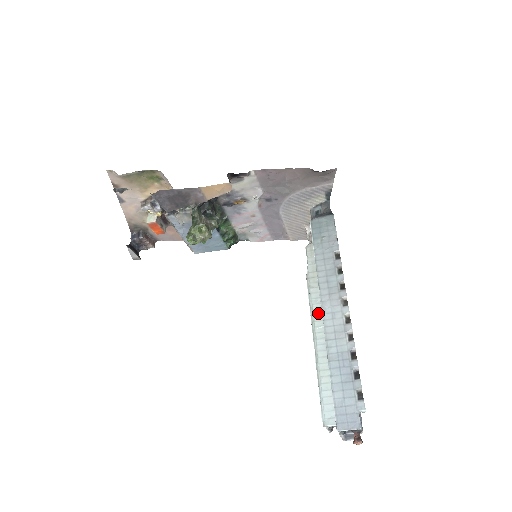
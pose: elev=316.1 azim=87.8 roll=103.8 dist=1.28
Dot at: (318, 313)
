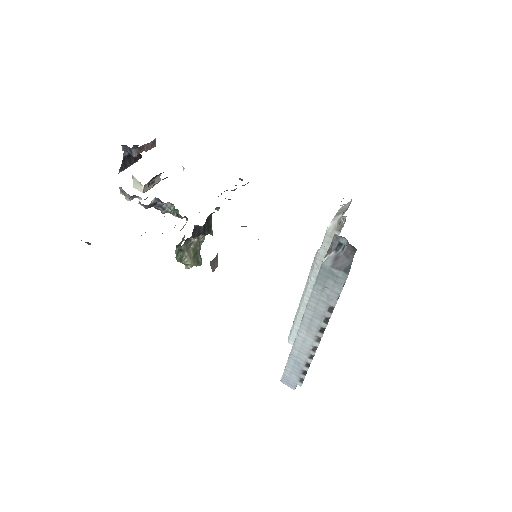
Dot at: occluded
